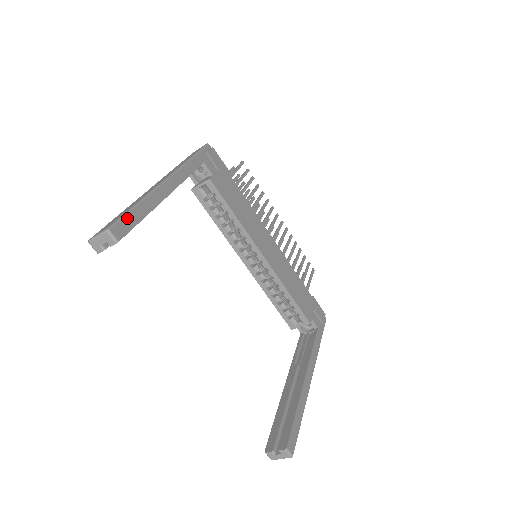
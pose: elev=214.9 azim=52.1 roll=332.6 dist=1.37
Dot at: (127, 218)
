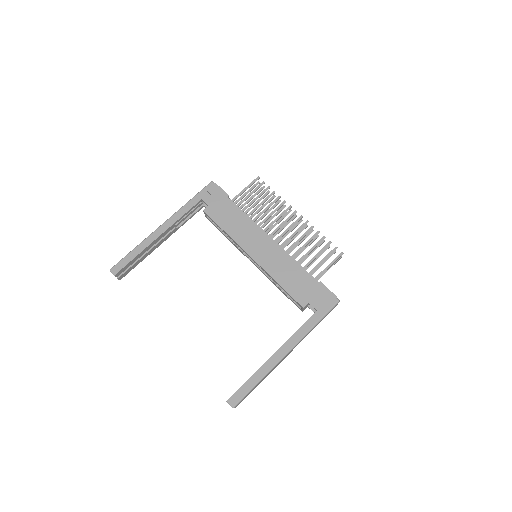
Dot at: (123, 260)
